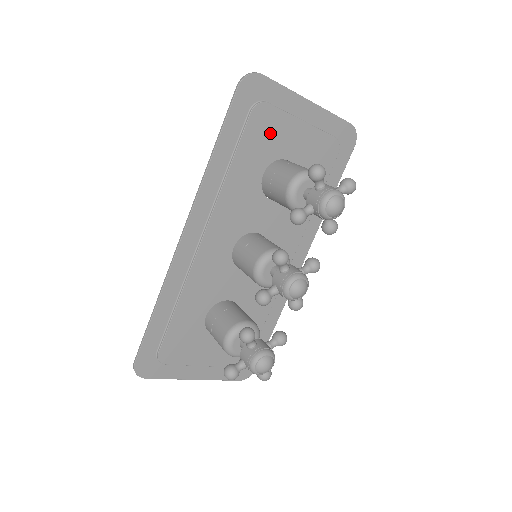
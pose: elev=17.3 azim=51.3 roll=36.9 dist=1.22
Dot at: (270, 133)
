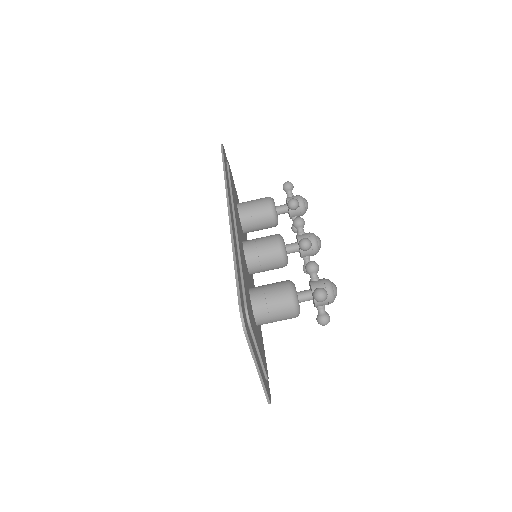
Dot at: (233, 184)
